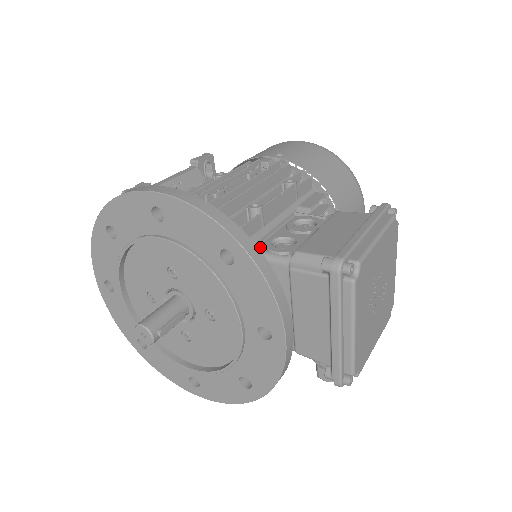
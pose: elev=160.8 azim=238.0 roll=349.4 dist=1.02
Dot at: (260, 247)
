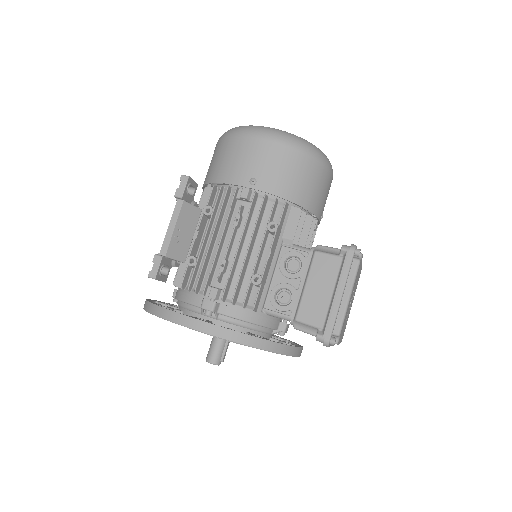
Dot at: (268, 302)
